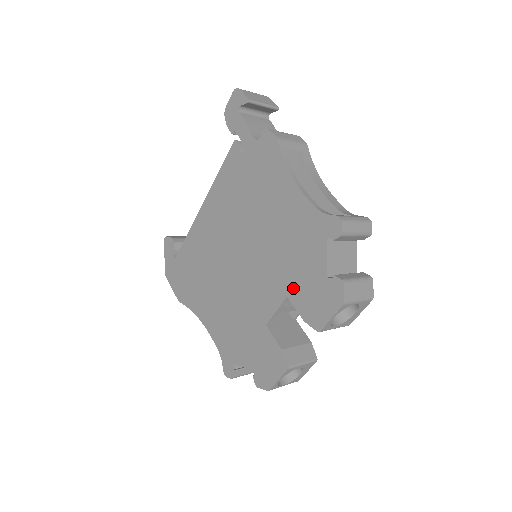
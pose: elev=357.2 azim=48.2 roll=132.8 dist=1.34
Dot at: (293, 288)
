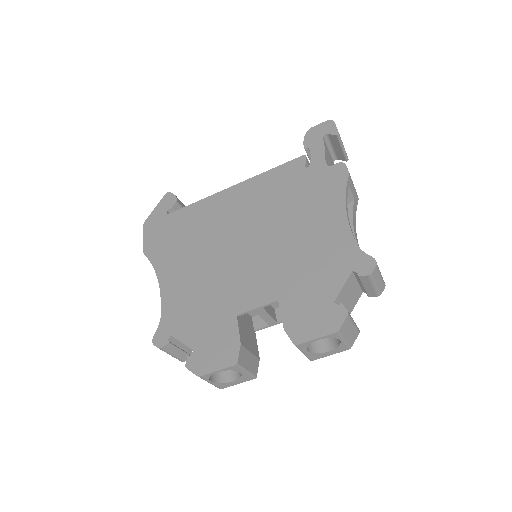
Dot at: (290, 296)
